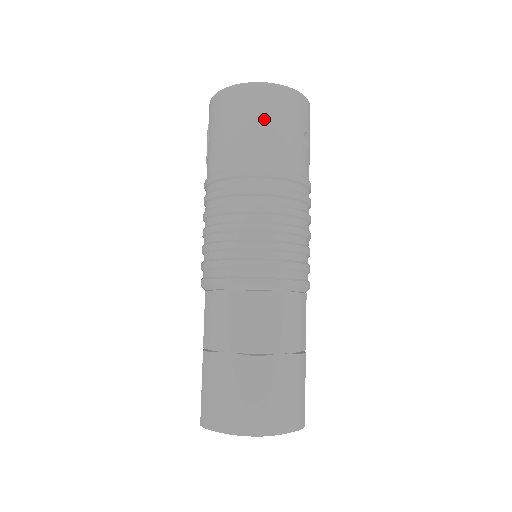
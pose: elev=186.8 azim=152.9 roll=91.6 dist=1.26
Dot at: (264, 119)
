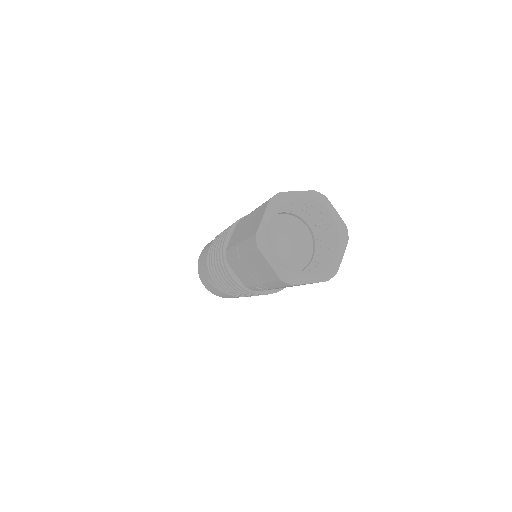
Dot at: occluded
